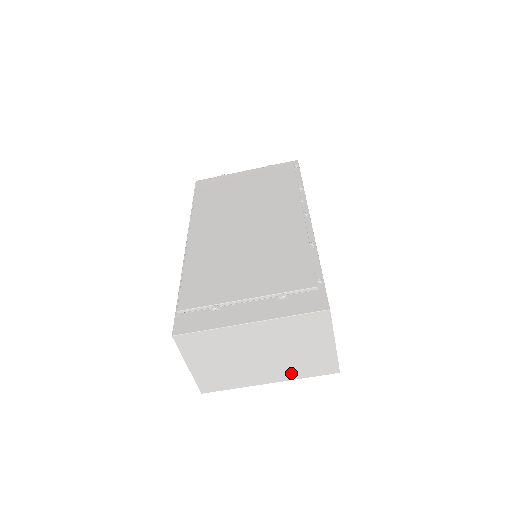
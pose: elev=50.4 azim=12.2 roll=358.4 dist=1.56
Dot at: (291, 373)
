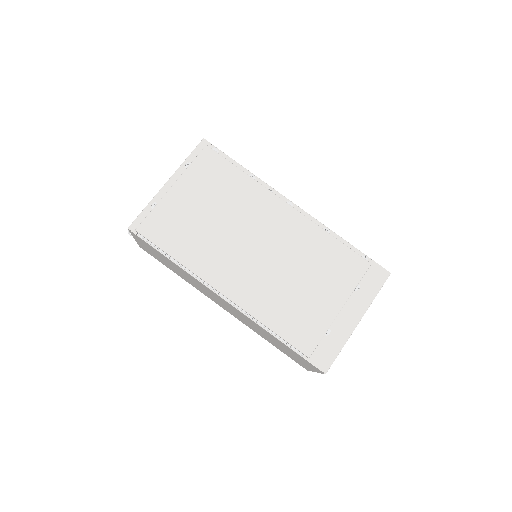
Dot at: occluded
